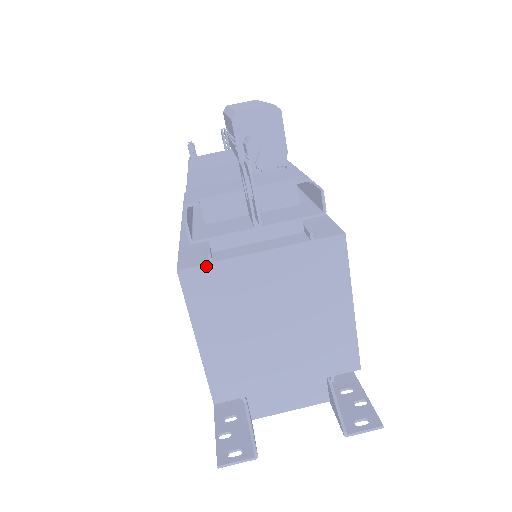
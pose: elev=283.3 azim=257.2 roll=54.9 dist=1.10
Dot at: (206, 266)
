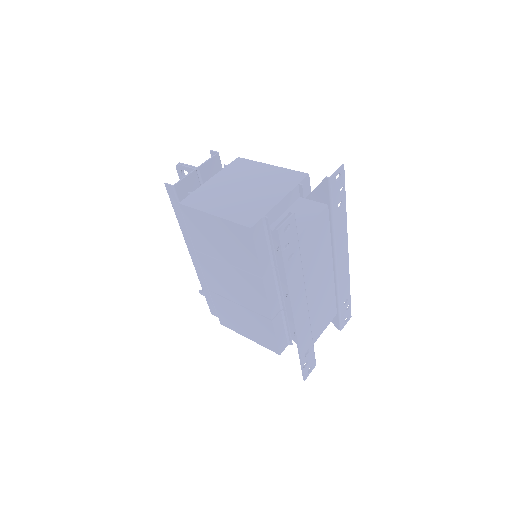
Dot at: (190, 195)
